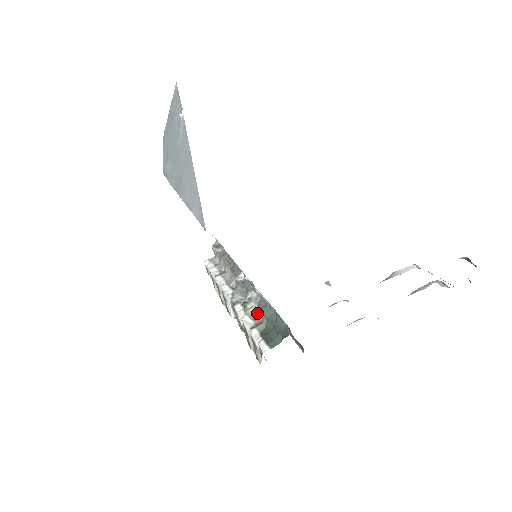
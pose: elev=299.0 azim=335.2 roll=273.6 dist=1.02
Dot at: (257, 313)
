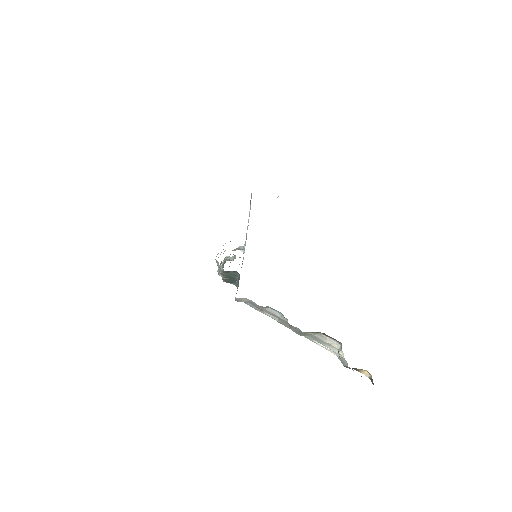
Dot at: (235, 250)
